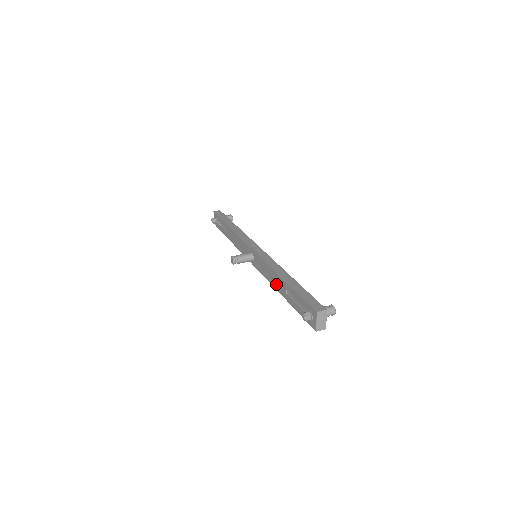
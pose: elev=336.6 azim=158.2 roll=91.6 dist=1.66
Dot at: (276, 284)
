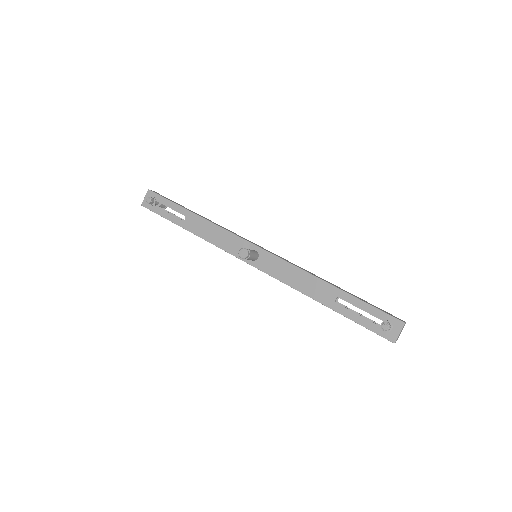
Dot at: (312, 290)
